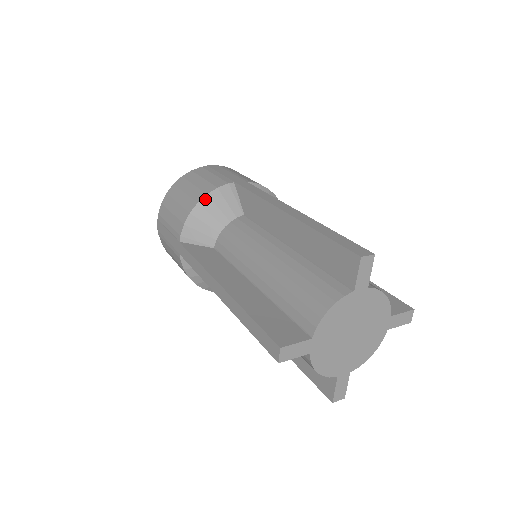
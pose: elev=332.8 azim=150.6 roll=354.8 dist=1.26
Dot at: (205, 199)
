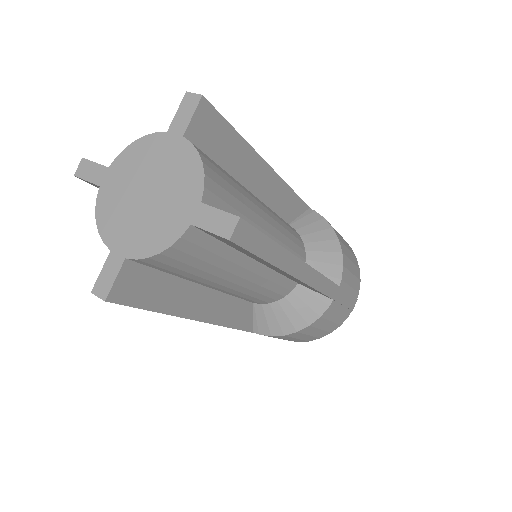
Dot at: occluded
